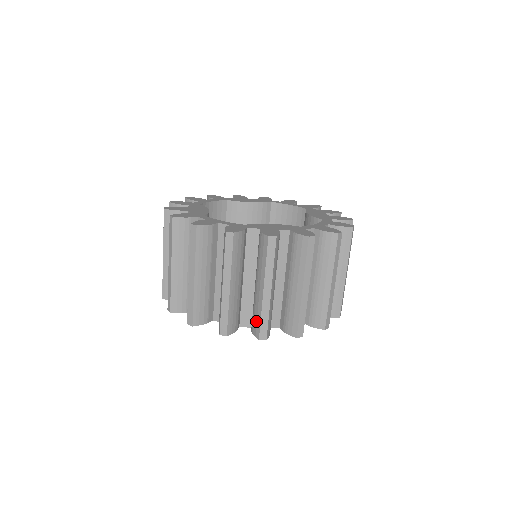
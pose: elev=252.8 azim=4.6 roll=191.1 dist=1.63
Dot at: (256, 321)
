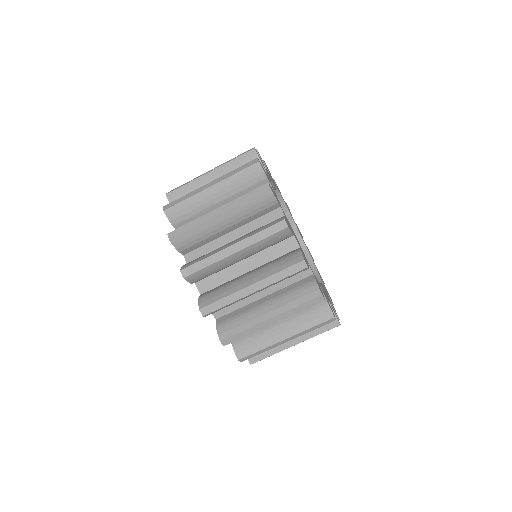
Dot at: (197, 259)
